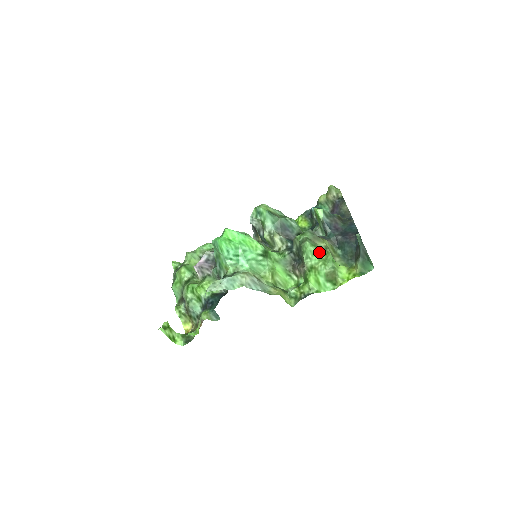
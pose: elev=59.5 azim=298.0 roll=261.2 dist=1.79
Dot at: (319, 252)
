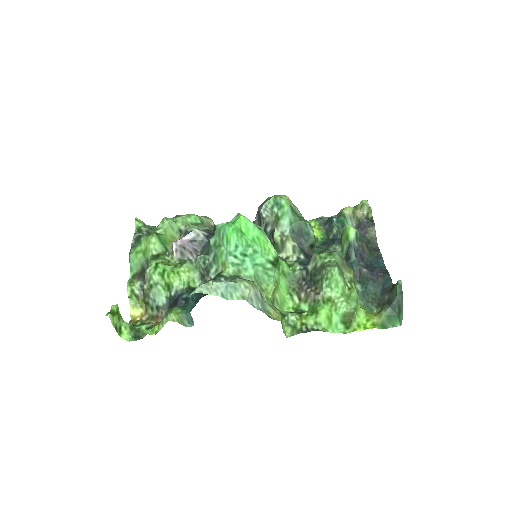
Dot at: (345, 284)
